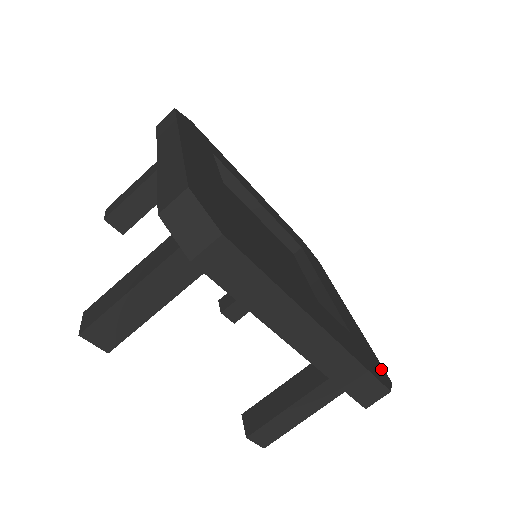
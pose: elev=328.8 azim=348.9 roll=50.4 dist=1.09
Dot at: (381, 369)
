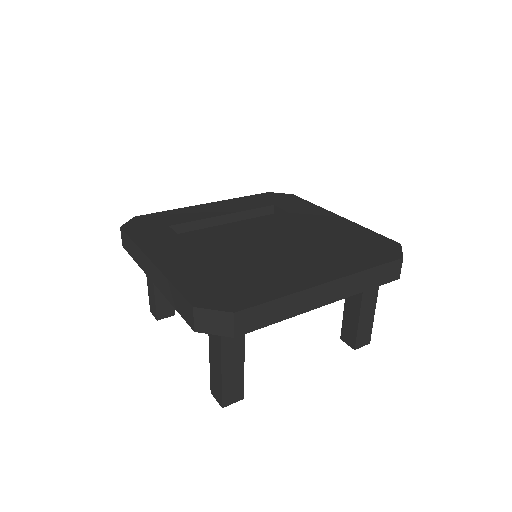
Dot at: (388, 244)
